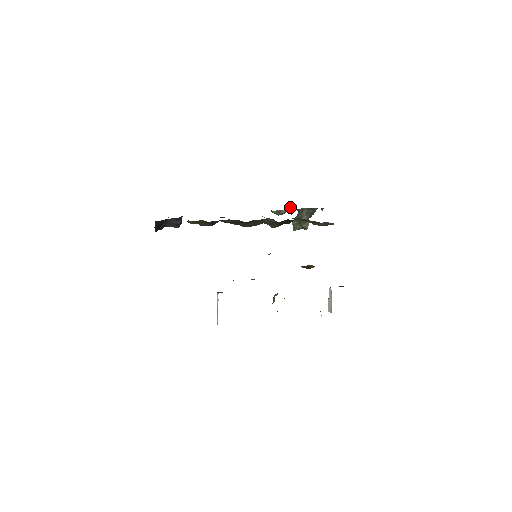
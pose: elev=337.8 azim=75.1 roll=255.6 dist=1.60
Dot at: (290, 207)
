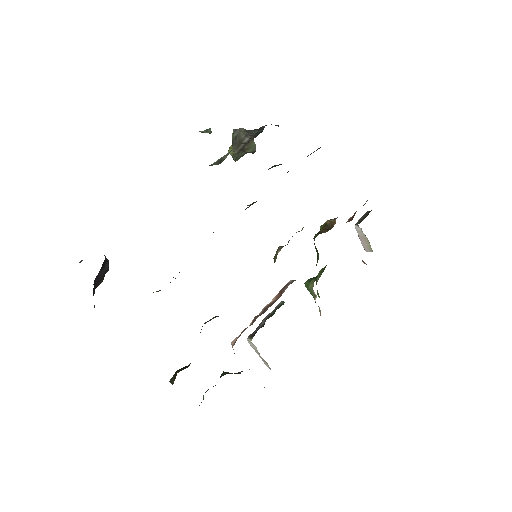
Dot at: (206, 130)
